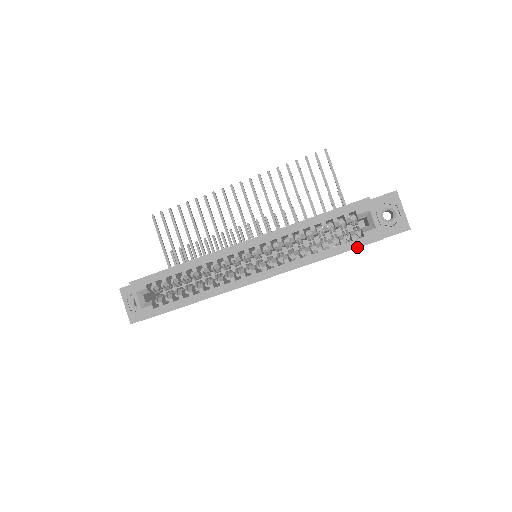
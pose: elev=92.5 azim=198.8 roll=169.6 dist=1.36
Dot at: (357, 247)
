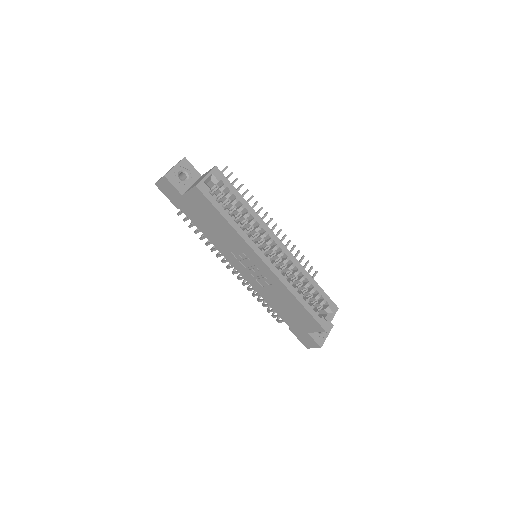
Dot at: (314, 318)
